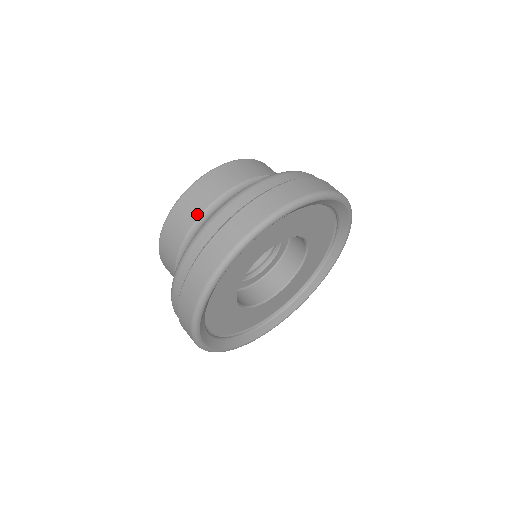
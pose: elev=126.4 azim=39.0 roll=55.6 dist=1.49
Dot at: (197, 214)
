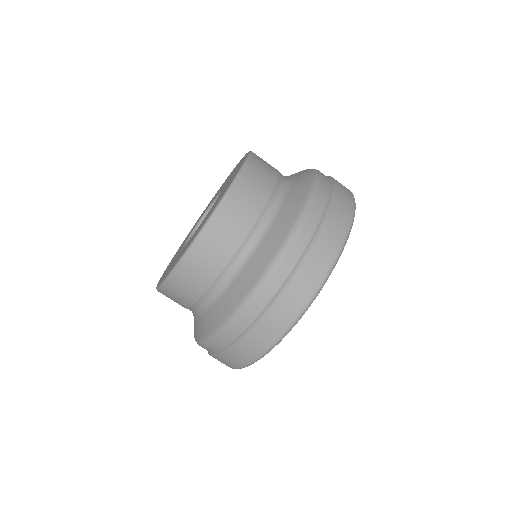
Dot at: (192, 301)
